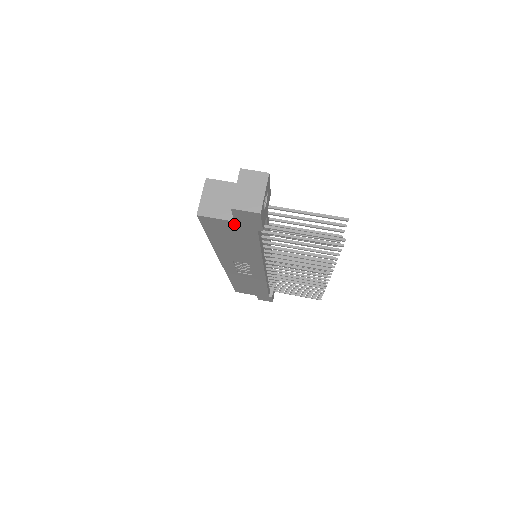
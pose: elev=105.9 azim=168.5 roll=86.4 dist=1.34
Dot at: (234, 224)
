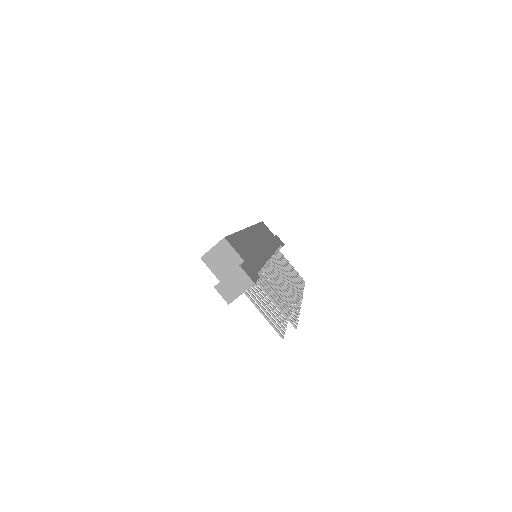
Dot at: (221, 279)
